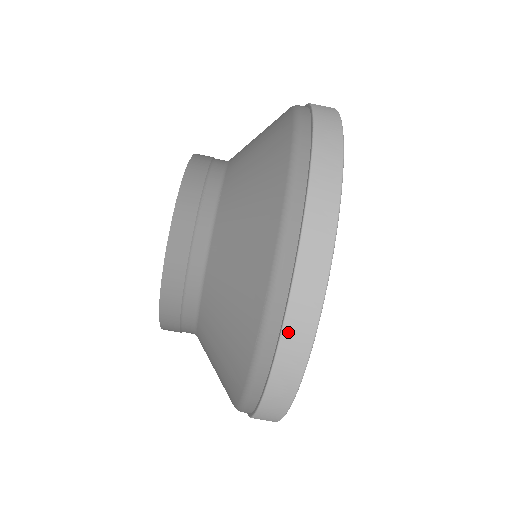
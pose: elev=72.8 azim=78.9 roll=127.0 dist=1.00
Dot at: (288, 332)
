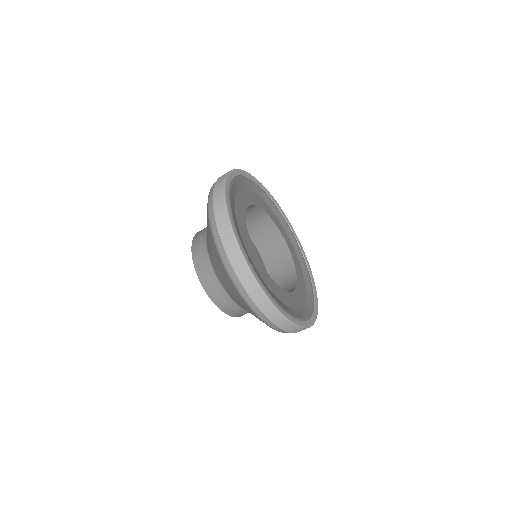
Dot at: (294, 332)
